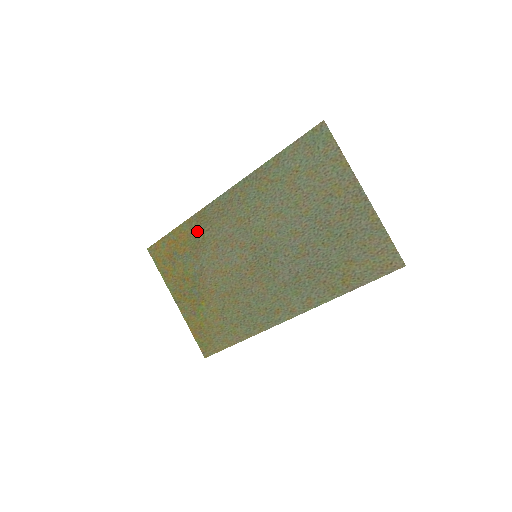
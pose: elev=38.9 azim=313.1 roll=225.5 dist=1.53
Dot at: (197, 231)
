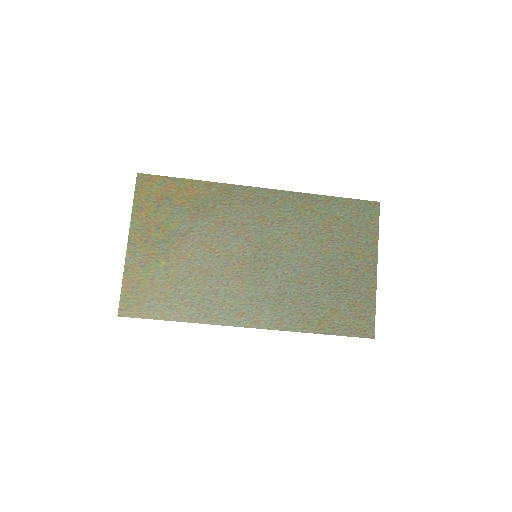
Dot at: (212, 197)
